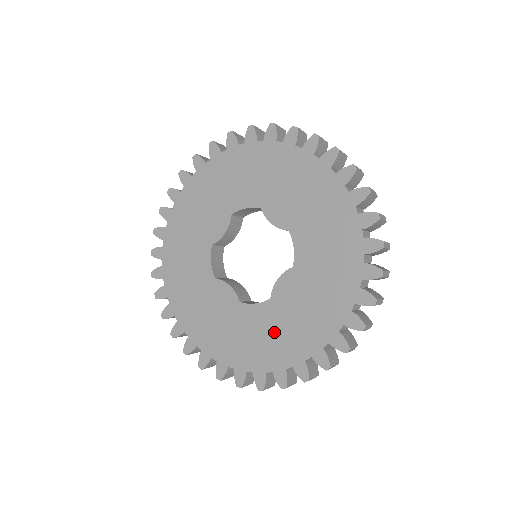
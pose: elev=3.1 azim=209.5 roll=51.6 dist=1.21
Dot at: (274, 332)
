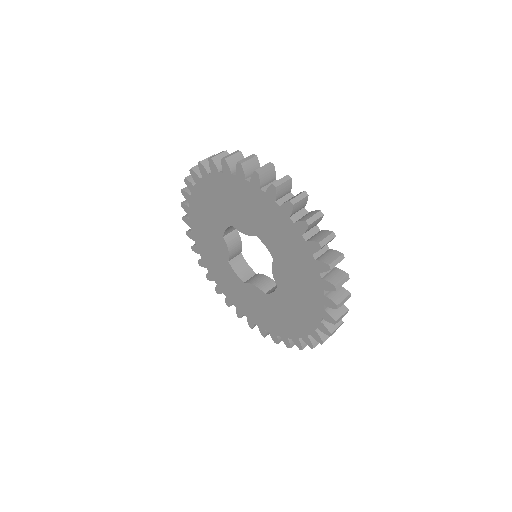
Dot at: (293, 308)
